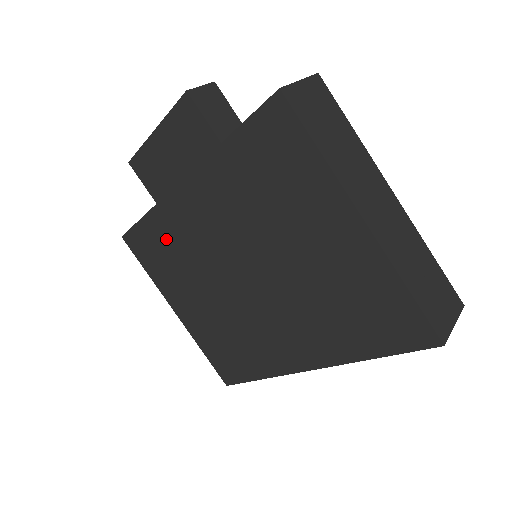
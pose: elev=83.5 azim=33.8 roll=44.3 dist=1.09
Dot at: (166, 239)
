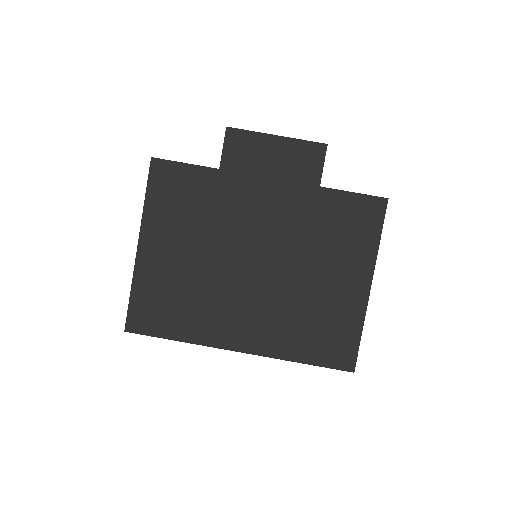
Dot at: (206, 195)
